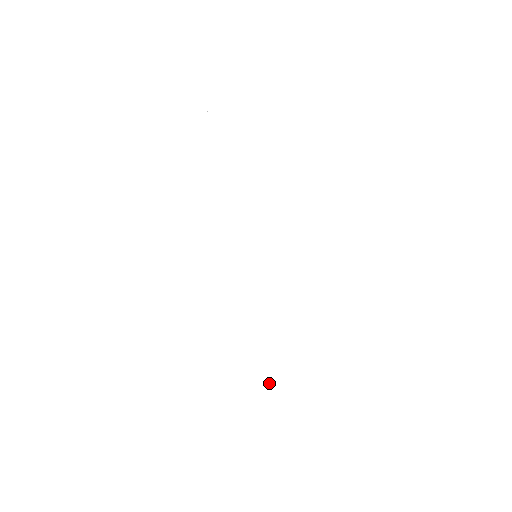
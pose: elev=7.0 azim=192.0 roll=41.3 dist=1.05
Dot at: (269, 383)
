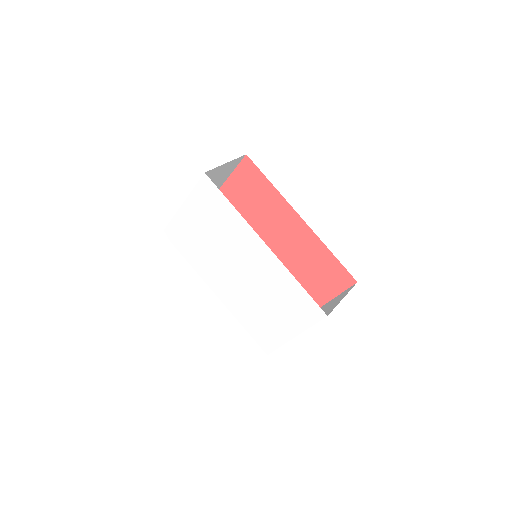
Dot at: (281, 331)
